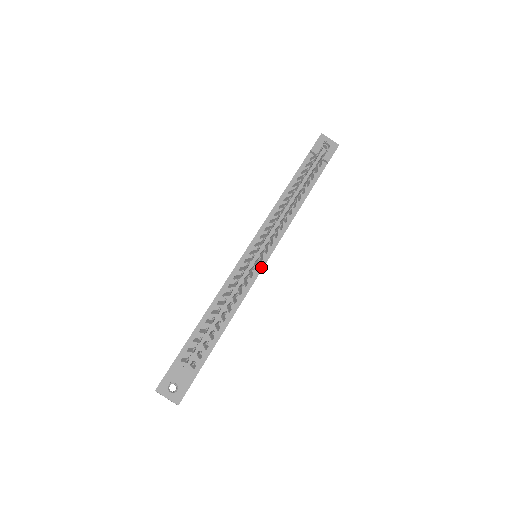
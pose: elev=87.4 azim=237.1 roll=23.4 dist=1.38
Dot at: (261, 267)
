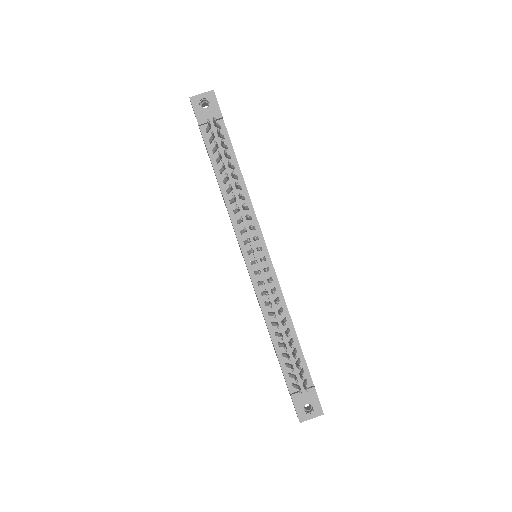
Dot at: (270, 264)
